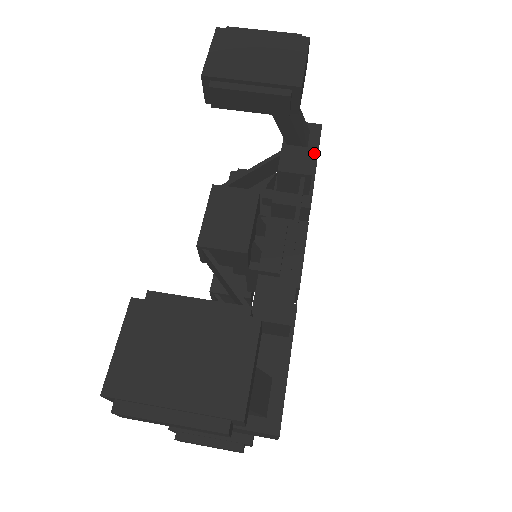
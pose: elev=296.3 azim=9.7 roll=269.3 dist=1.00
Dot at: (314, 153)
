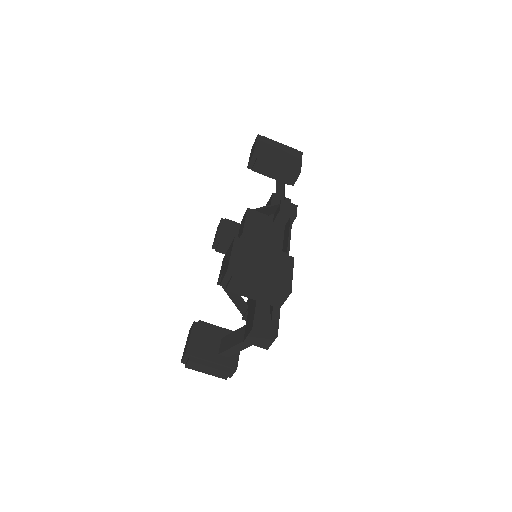
Dot at: occluded
